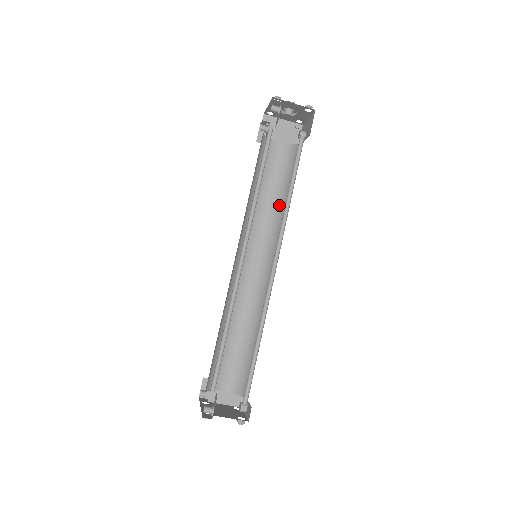
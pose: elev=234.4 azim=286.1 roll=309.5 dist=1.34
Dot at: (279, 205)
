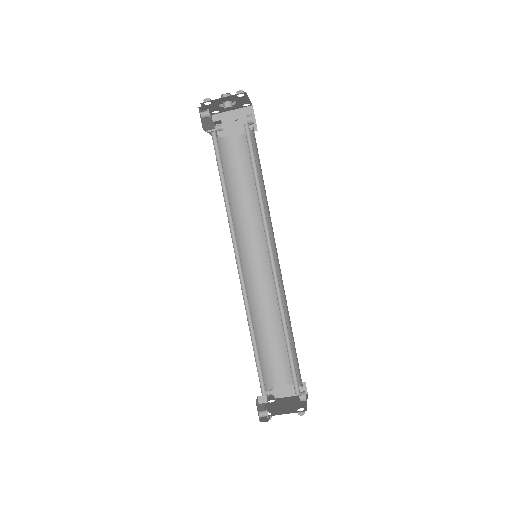
Dot at: occluded
